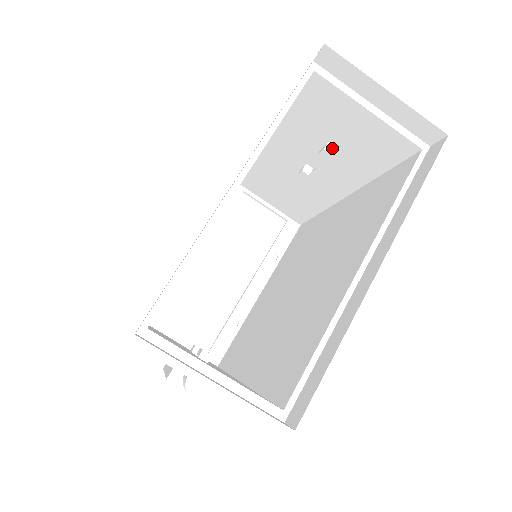
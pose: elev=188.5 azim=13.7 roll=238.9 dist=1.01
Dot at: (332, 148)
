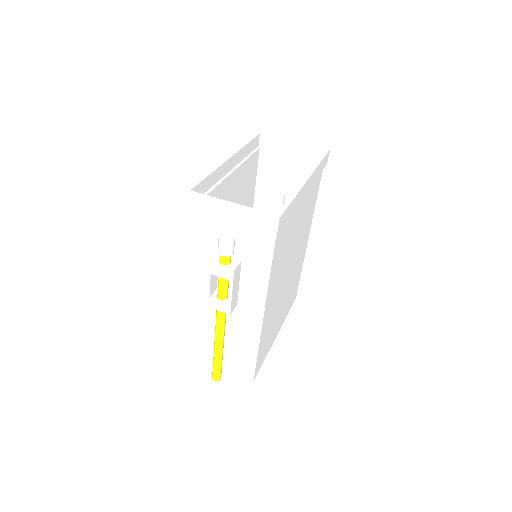
Dot at: (283, 195)
